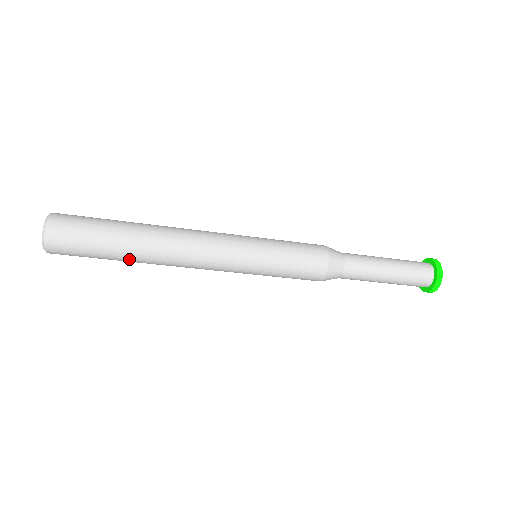
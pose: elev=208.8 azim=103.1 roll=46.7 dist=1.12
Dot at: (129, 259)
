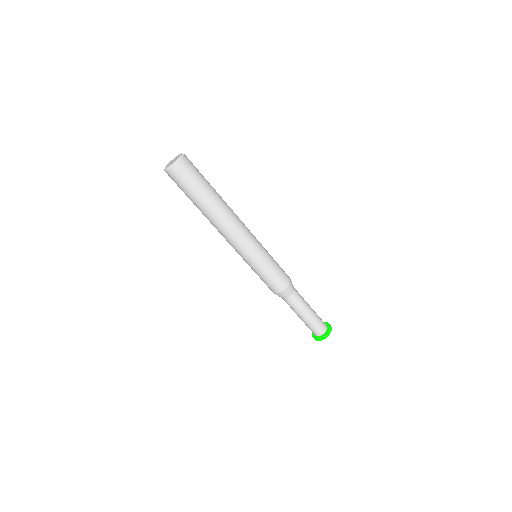
Dot at: (203, 207)
